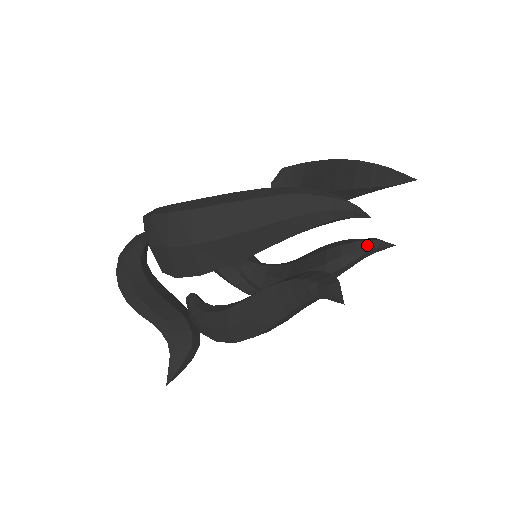
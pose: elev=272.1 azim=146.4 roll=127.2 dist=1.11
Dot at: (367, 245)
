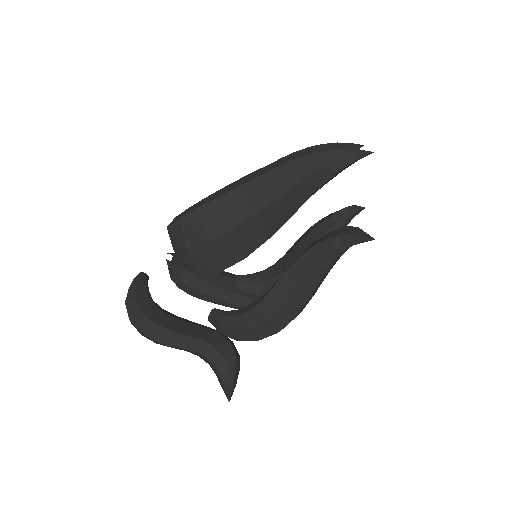
Dot at: (346, 212)
